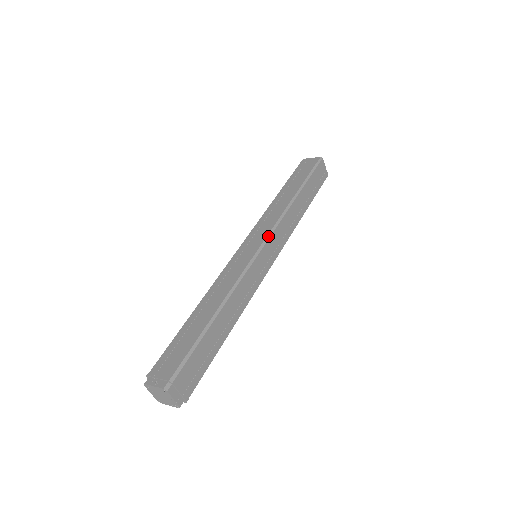
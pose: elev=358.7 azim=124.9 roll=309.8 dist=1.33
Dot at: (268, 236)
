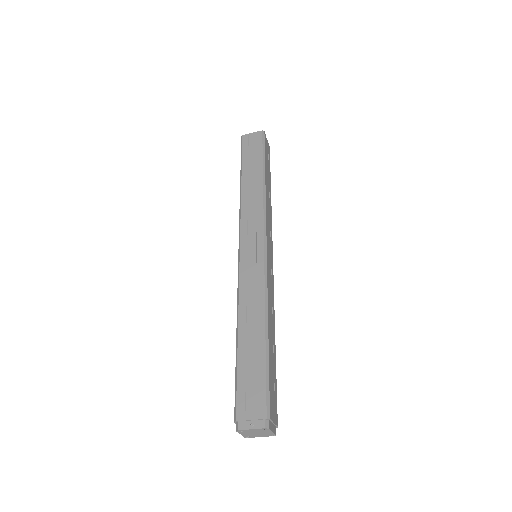
Dot at: (265, 234)
